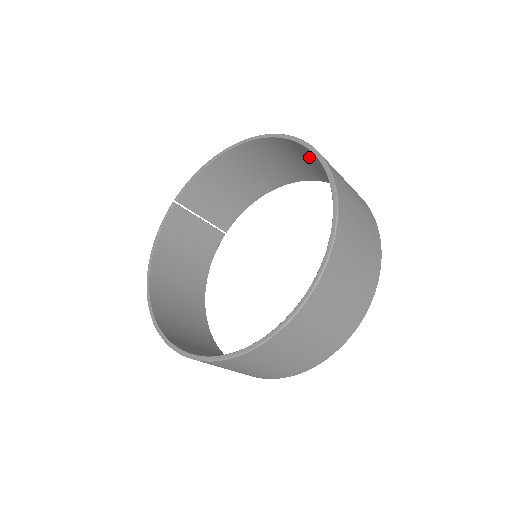
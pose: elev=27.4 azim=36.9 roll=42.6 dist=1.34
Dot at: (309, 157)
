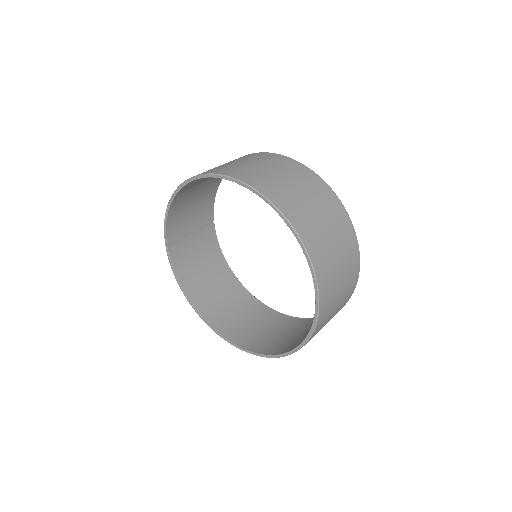
Dot at: occluded
